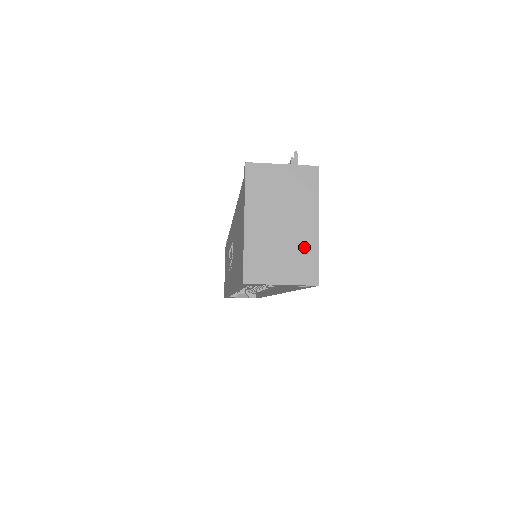
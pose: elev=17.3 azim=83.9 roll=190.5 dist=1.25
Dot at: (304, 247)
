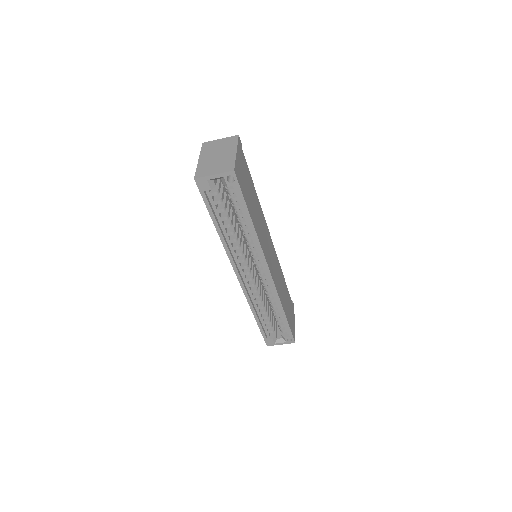
Dot at: (228, 160)
